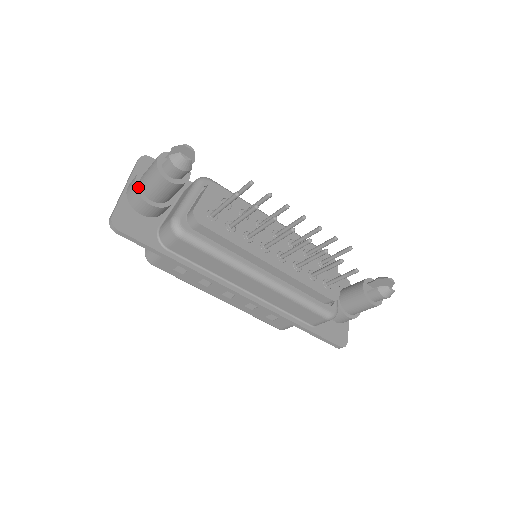
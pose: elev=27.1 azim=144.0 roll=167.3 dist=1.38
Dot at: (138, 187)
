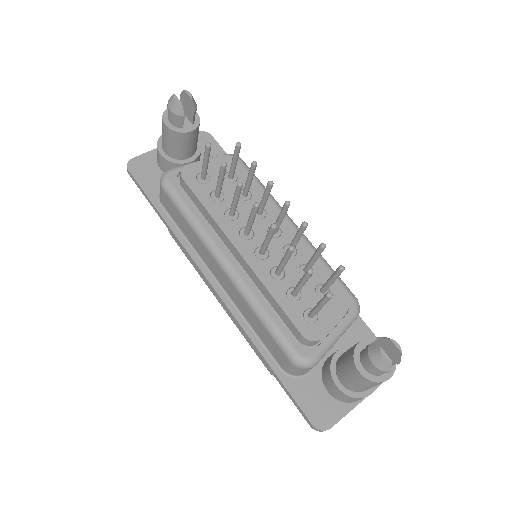
Dot at: (161, 139)
